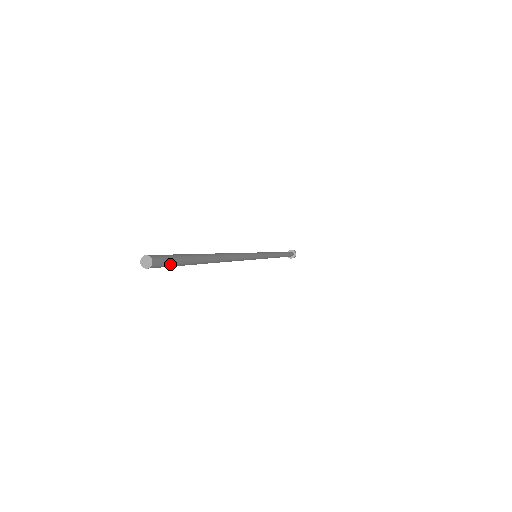
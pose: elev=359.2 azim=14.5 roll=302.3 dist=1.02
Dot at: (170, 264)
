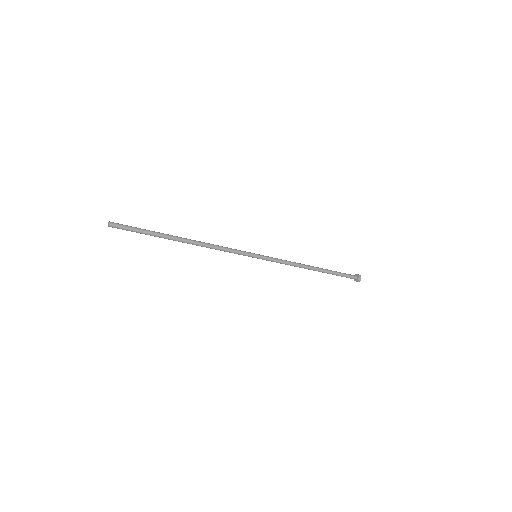
Dot at: (126, 228)
